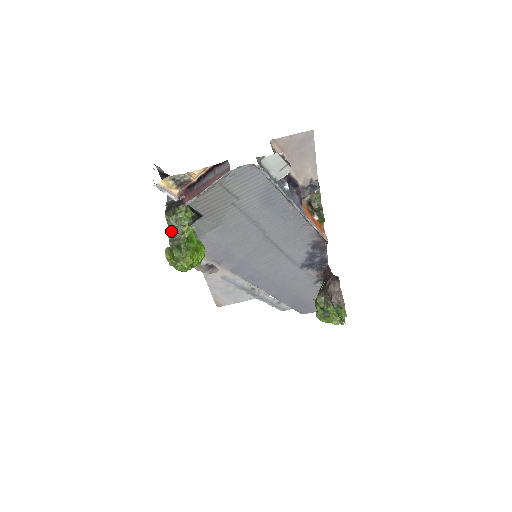
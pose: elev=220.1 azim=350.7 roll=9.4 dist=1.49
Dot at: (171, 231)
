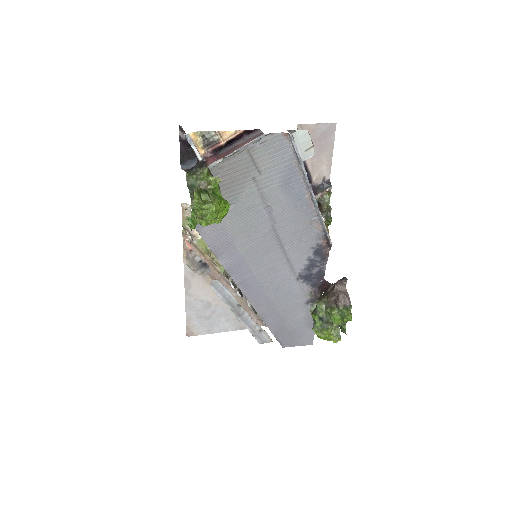
Dot at: (191, 187)
